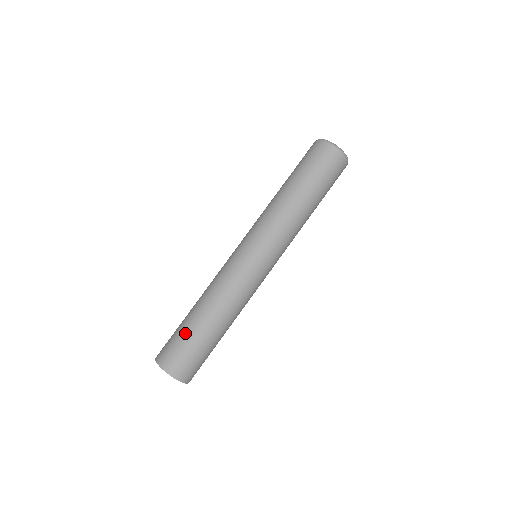
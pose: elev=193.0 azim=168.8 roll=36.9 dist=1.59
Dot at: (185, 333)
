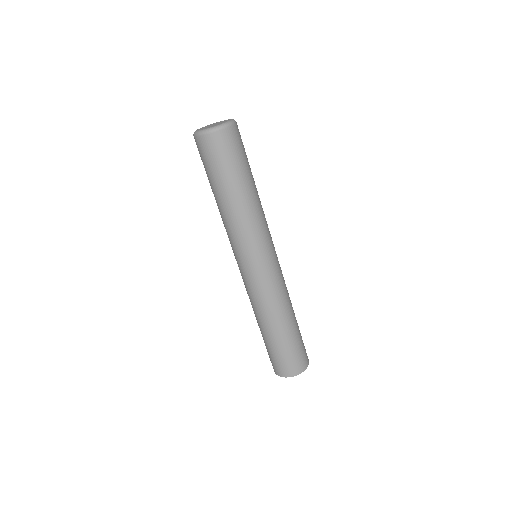
Dot at: (290, 345)
